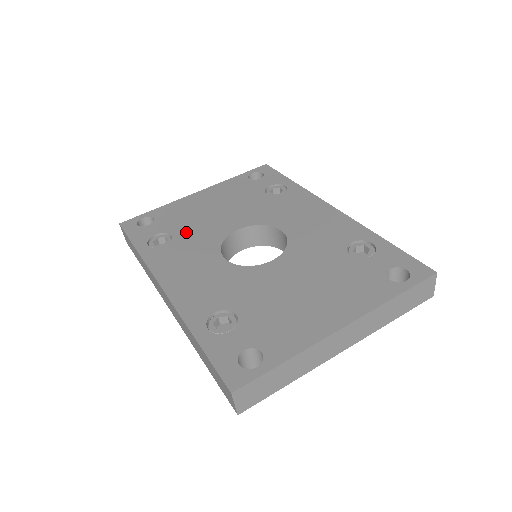
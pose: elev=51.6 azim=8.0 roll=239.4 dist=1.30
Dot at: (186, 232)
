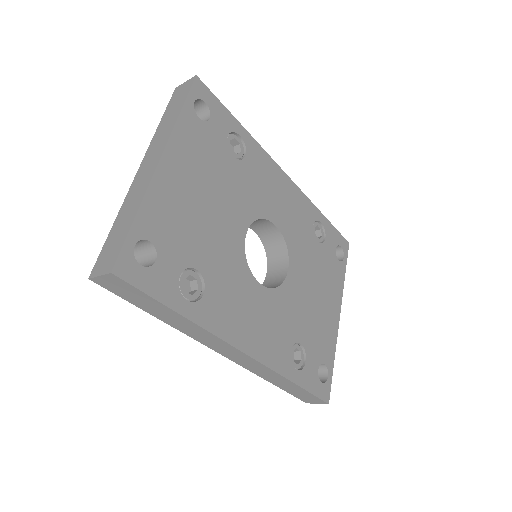
Dot at: (208, 258)
